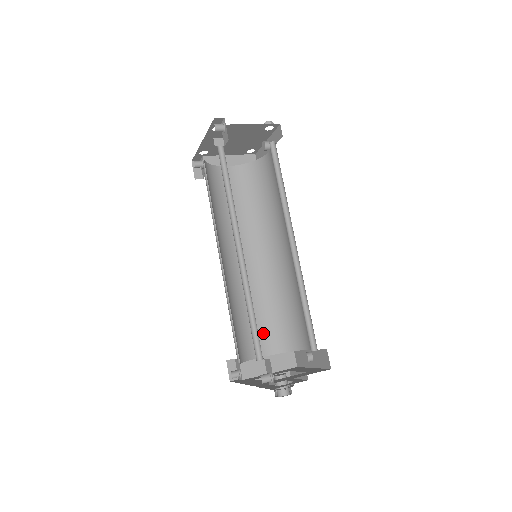
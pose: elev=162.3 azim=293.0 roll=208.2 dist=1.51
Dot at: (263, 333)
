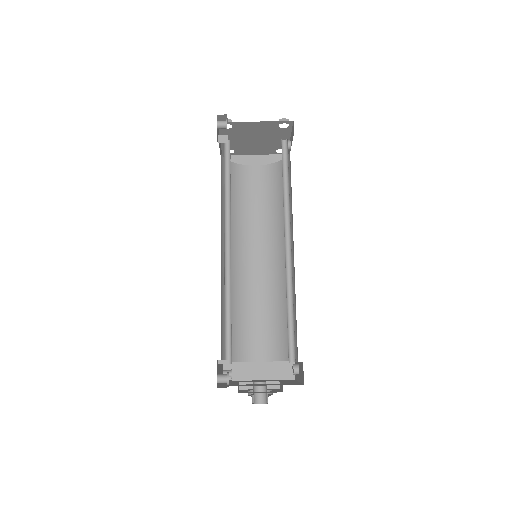
Dot at: (263, 337)
